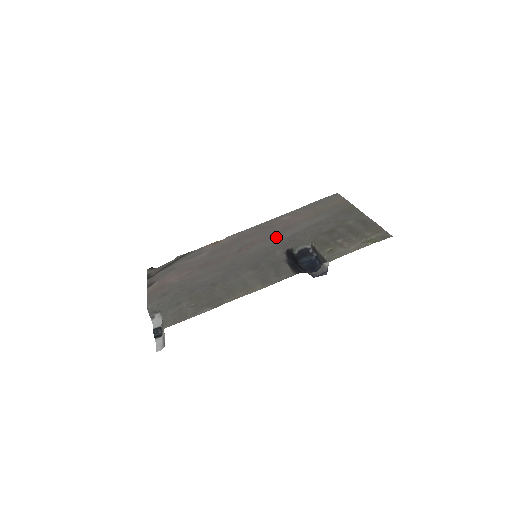
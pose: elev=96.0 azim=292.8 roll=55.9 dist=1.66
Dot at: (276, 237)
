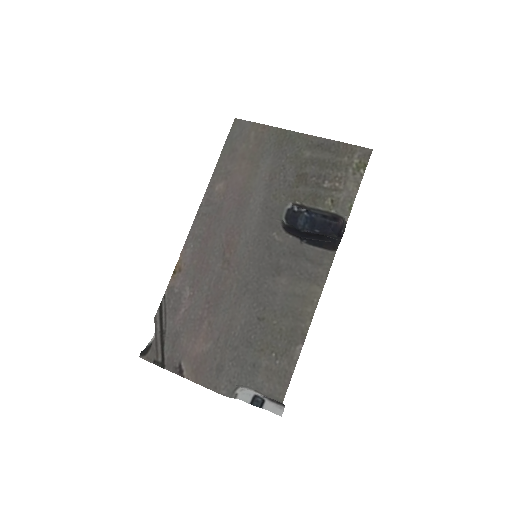
Dot at: (247, 220)
